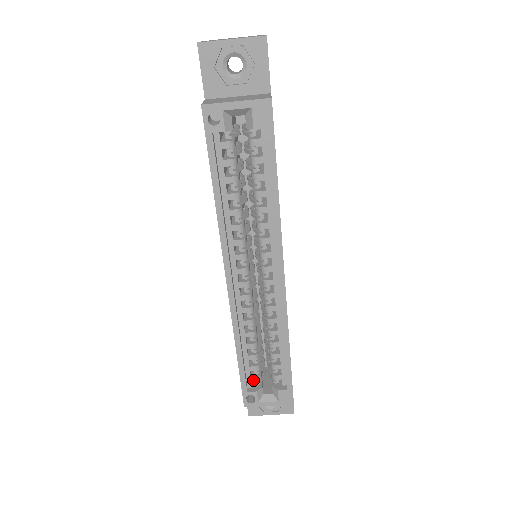
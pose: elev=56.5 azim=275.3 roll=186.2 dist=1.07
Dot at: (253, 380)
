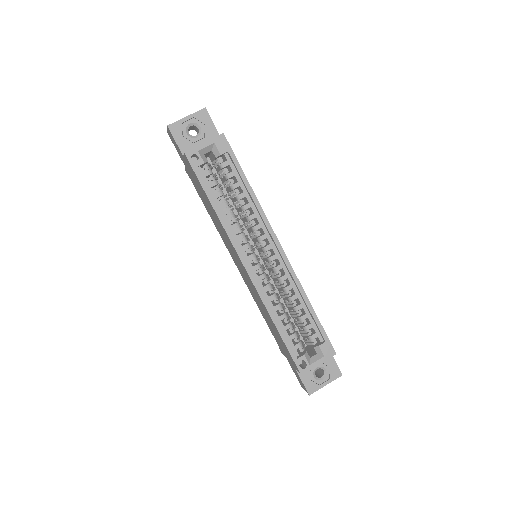
Dot at: (297, 348)
